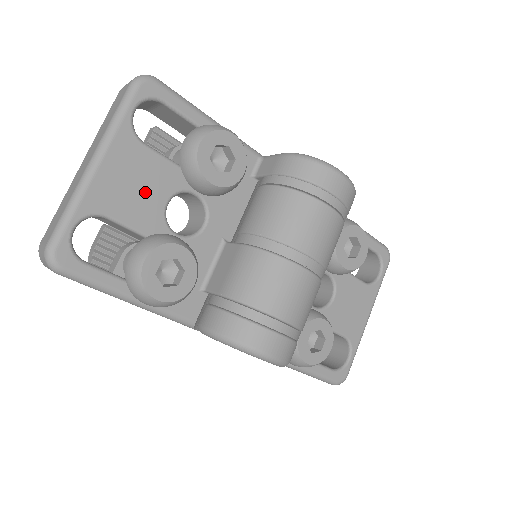
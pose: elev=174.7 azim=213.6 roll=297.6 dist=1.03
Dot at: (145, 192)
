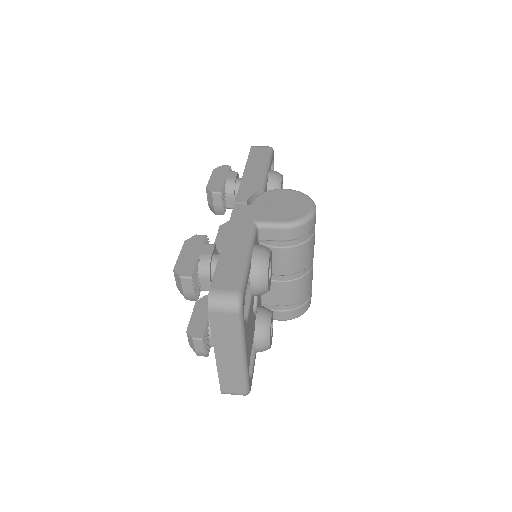
Dot at: (251, 327)
